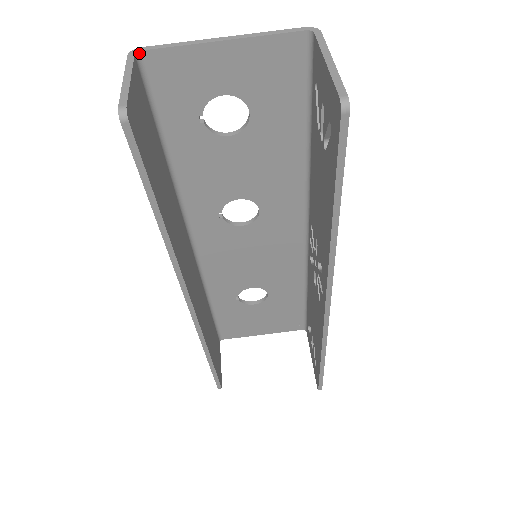
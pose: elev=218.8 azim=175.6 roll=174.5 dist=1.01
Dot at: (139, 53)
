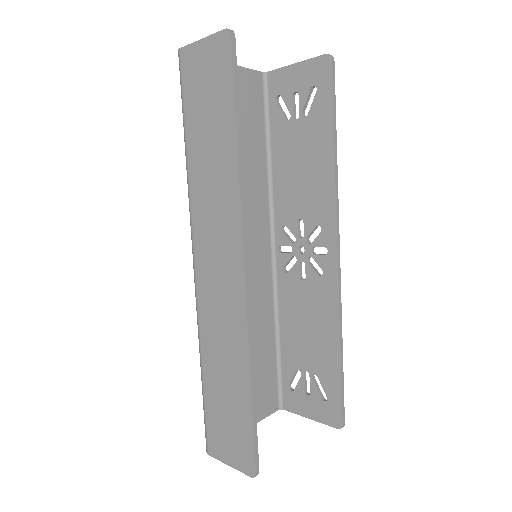
Dot at: occluded
